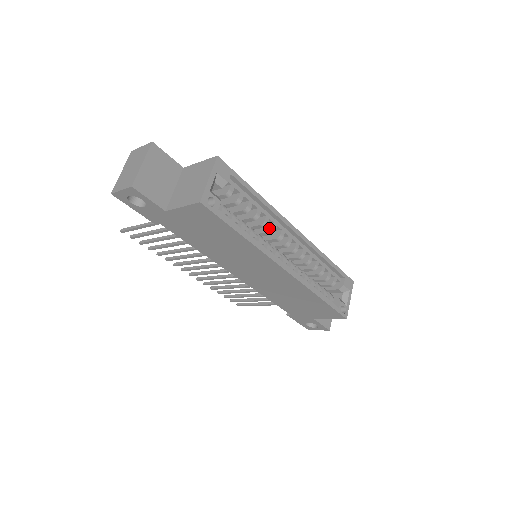
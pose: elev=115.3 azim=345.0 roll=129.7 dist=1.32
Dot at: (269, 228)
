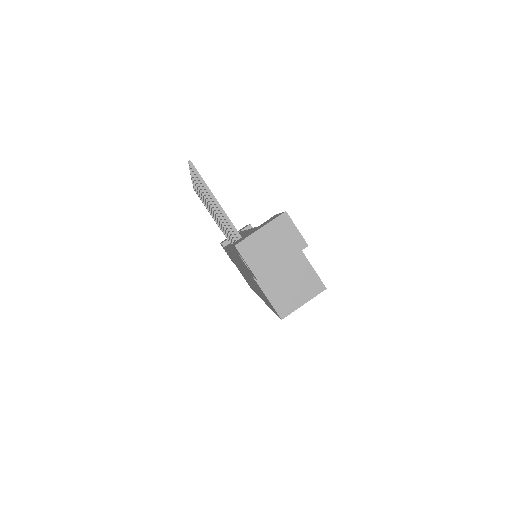
Dot at: occluded
